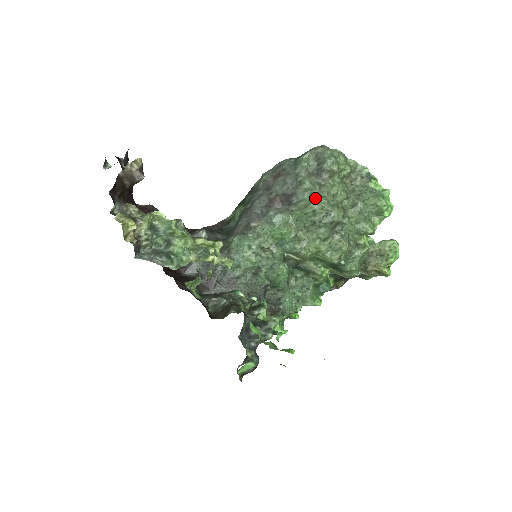
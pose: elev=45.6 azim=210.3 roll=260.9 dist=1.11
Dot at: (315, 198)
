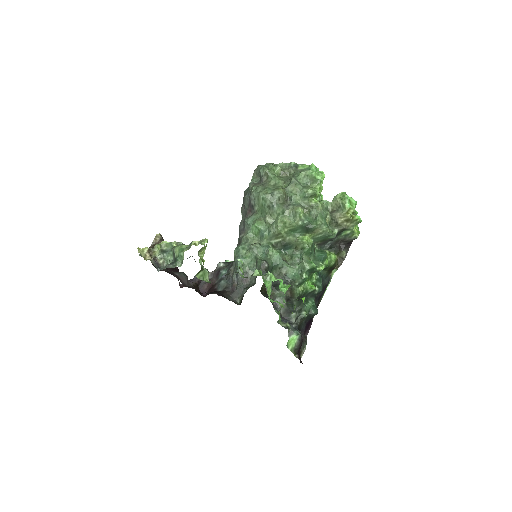
Dot at: (260, 191)
